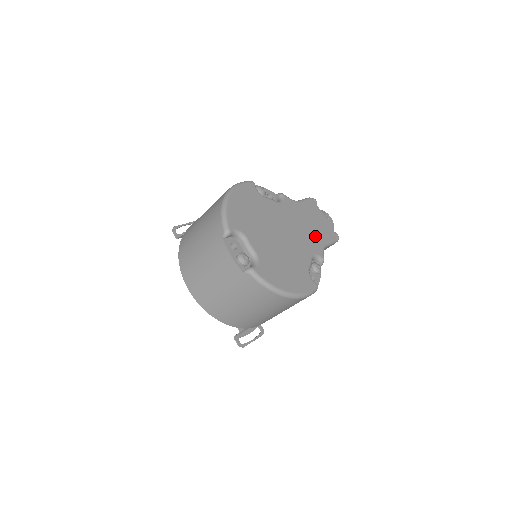
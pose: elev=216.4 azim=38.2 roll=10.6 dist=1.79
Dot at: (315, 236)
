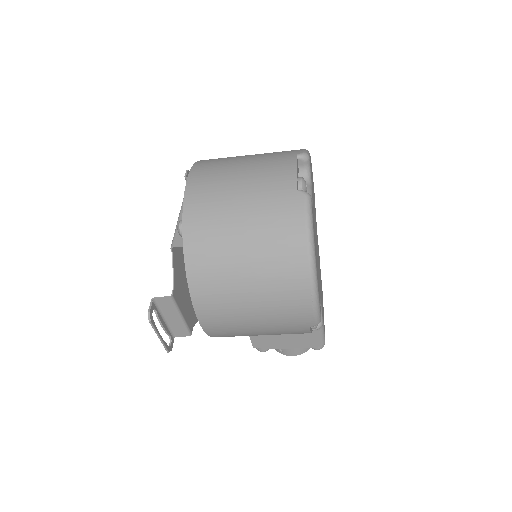
Dot at: occluded
